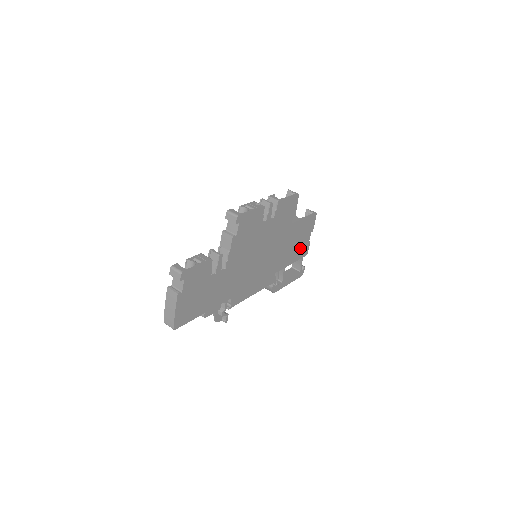
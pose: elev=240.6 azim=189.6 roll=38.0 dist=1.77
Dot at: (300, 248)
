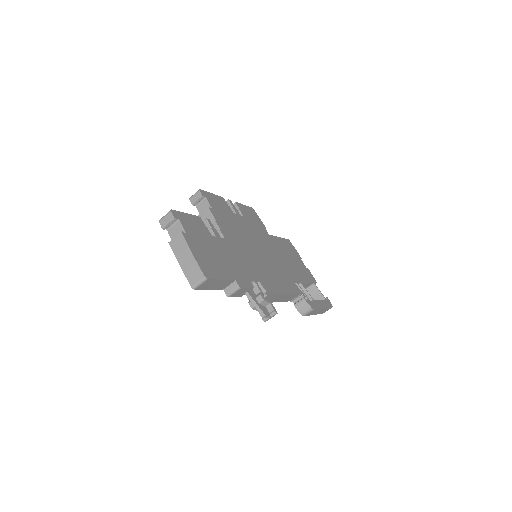
Dot at: (302, 270)
